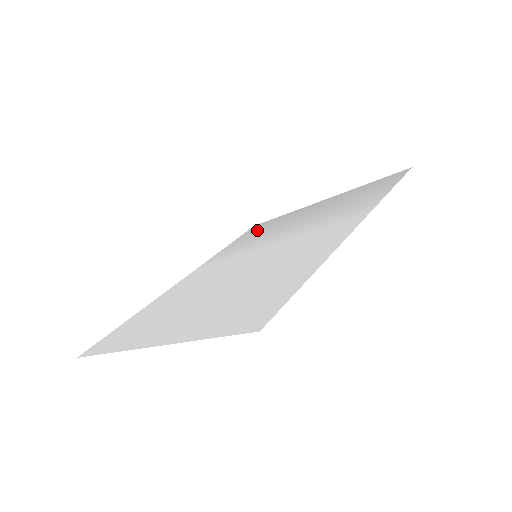
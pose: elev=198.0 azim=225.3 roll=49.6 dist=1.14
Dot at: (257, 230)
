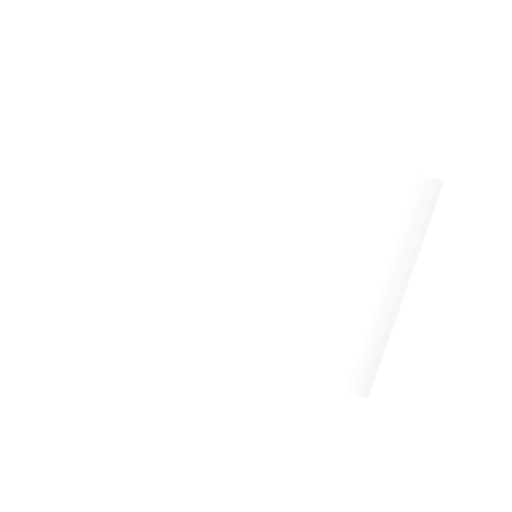
Dot at: (341, 360)
